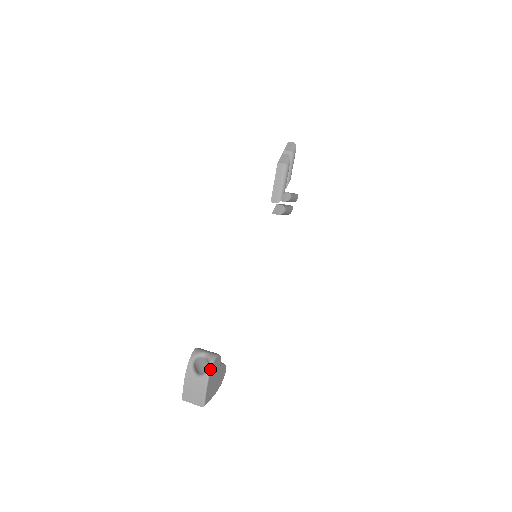
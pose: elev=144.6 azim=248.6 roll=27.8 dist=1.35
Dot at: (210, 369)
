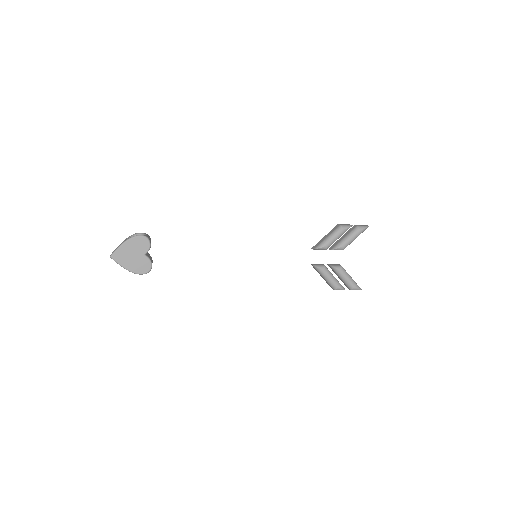
Dot at: (134, 236)
